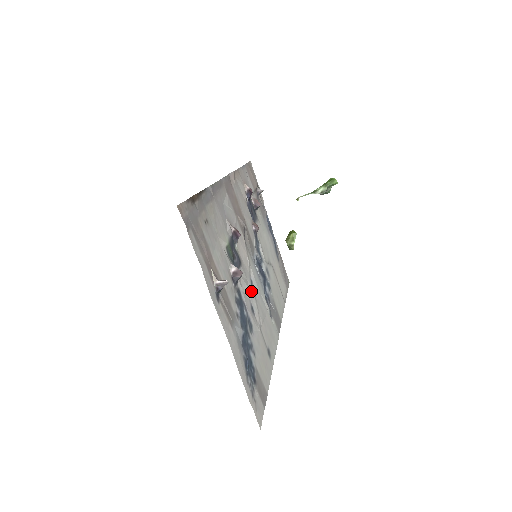
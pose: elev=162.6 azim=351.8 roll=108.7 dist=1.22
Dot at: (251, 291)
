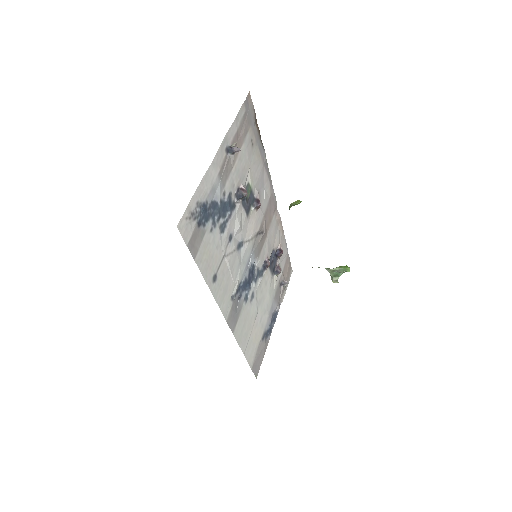
Dot at: (238, 241)
